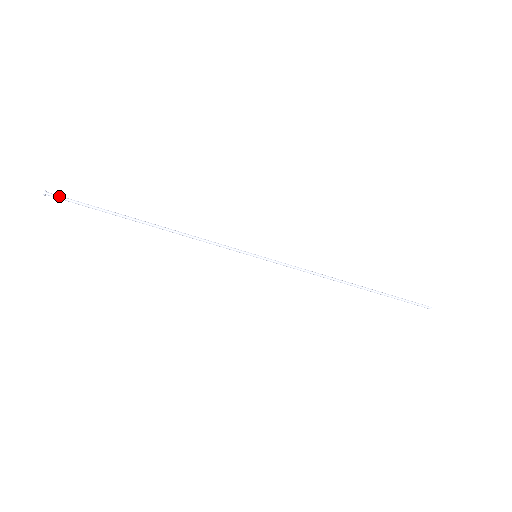
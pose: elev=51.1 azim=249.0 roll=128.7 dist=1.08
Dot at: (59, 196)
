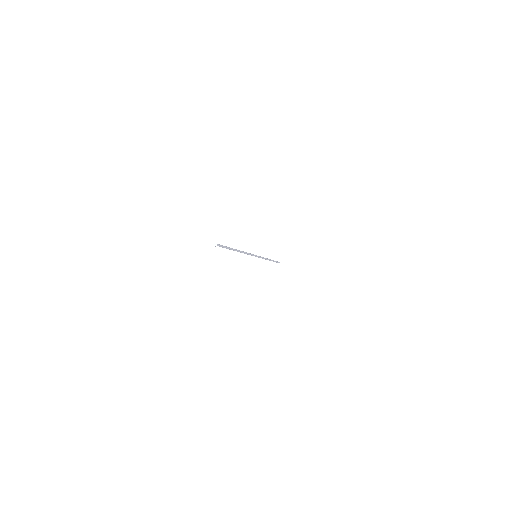
Dot at: (220, 246)
